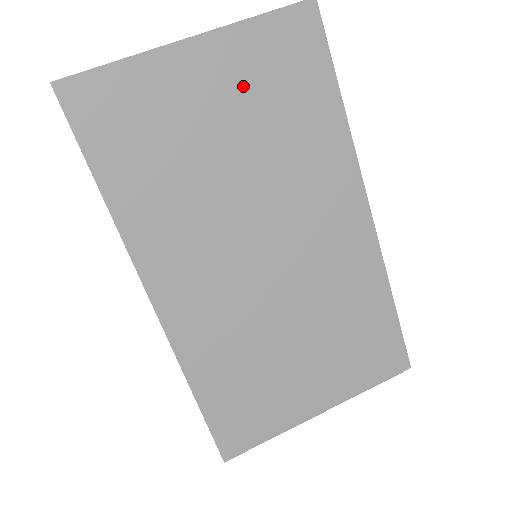
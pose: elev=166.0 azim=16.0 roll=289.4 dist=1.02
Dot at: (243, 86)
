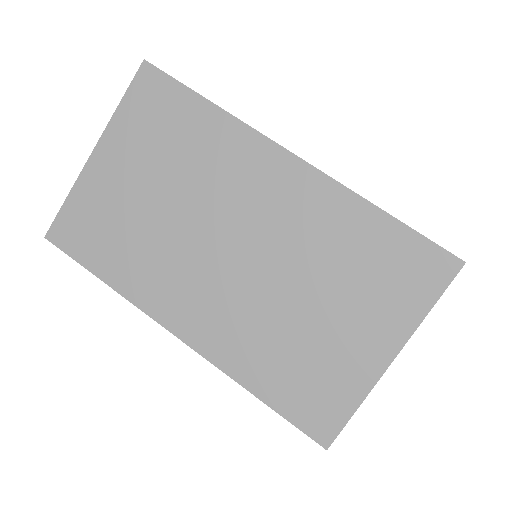
Dot at: (139, 151)
